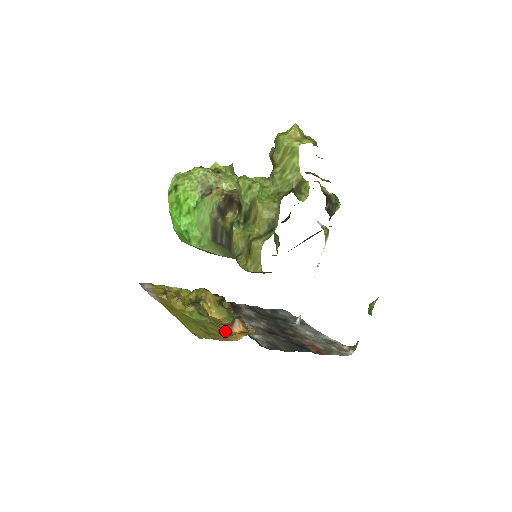
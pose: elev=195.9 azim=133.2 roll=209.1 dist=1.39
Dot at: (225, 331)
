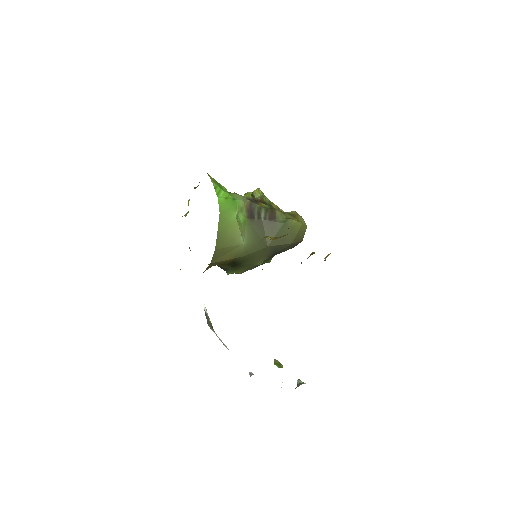
Dot at: occluded
